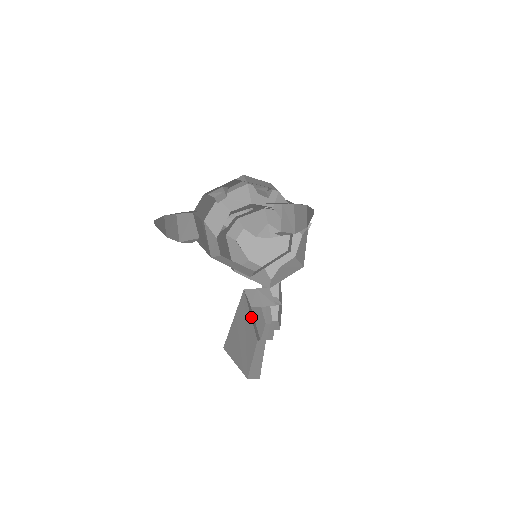
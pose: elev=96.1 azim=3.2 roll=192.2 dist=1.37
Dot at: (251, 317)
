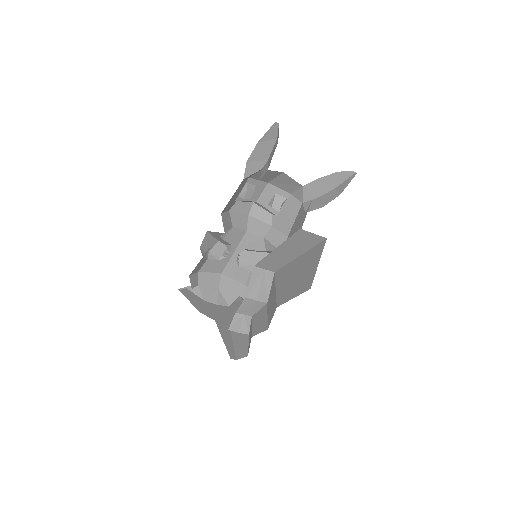
Dot at: occluded
